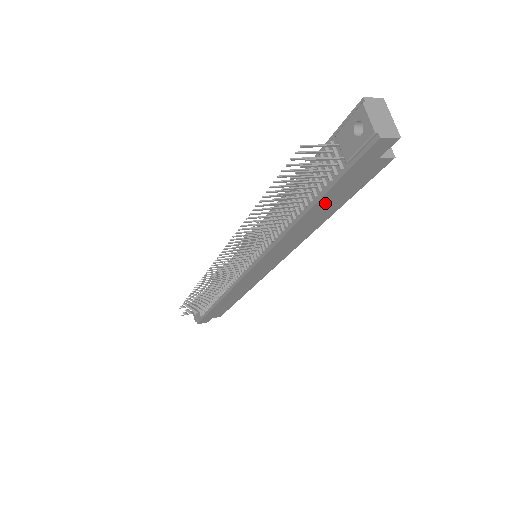
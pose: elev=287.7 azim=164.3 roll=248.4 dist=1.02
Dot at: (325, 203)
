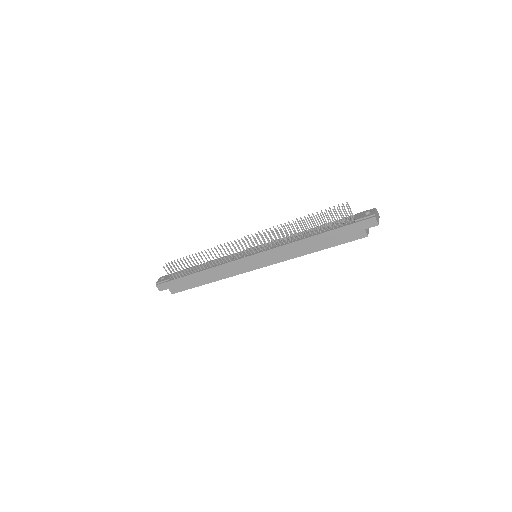
Dot at: (328, 237)
